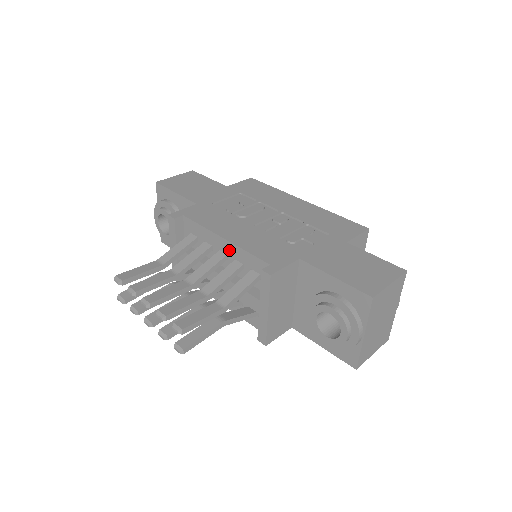
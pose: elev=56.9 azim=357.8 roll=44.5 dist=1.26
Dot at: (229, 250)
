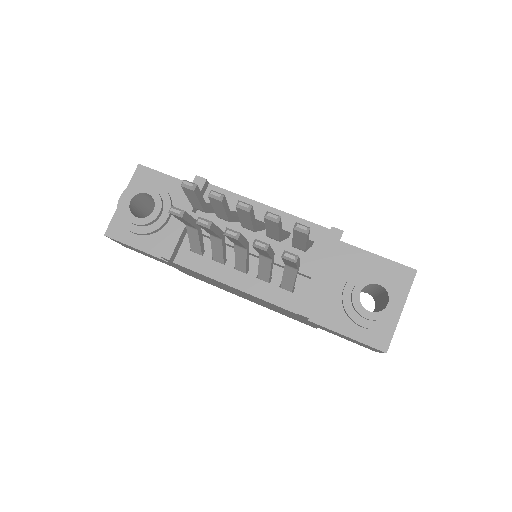
Dot at: occluded
